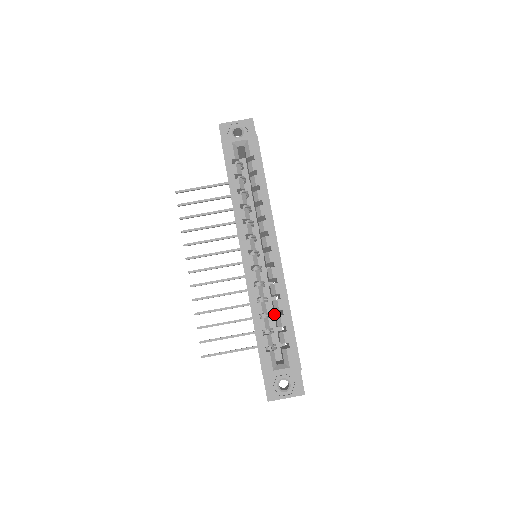
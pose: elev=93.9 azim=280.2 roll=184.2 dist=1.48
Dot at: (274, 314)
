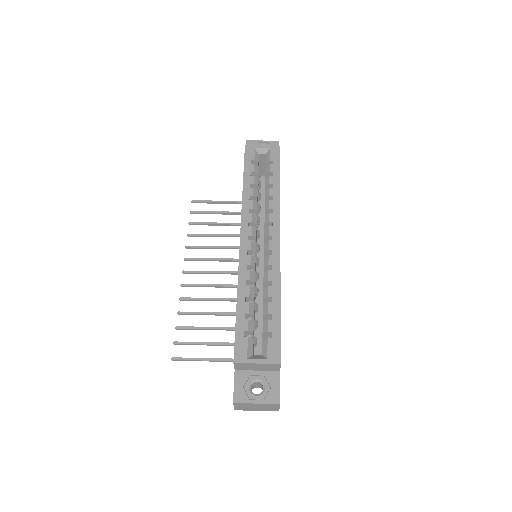
Dot at: occluded
